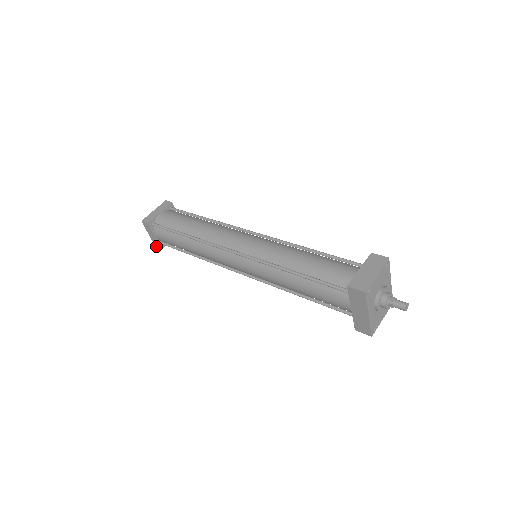
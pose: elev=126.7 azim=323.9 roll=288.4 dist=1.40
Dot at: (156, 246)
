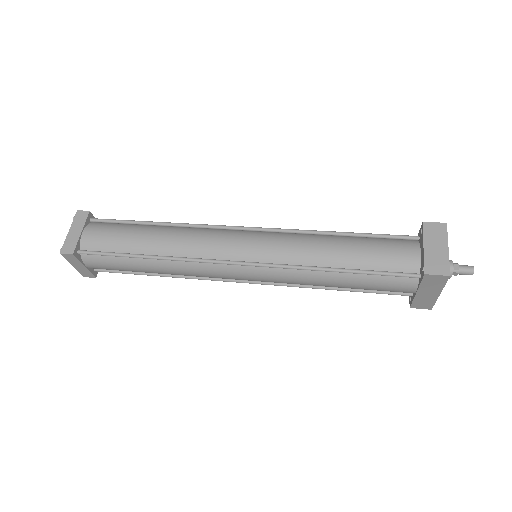
Dot at: (85, 276)
